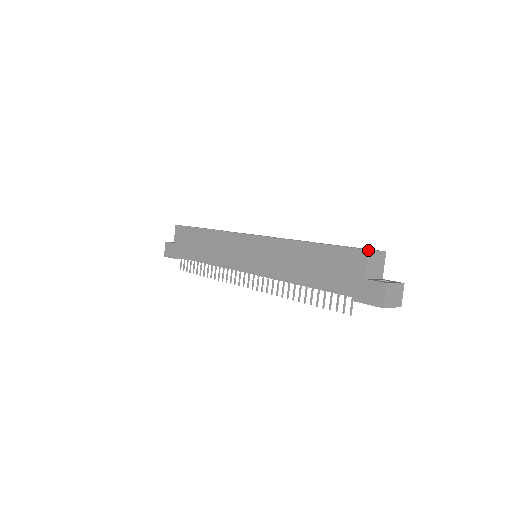
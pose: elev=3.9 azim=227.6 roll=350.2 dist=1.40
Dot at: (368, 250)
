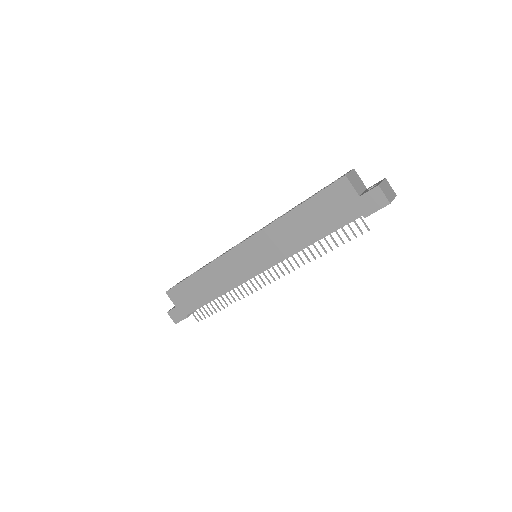
Dot at: (346, 175)
